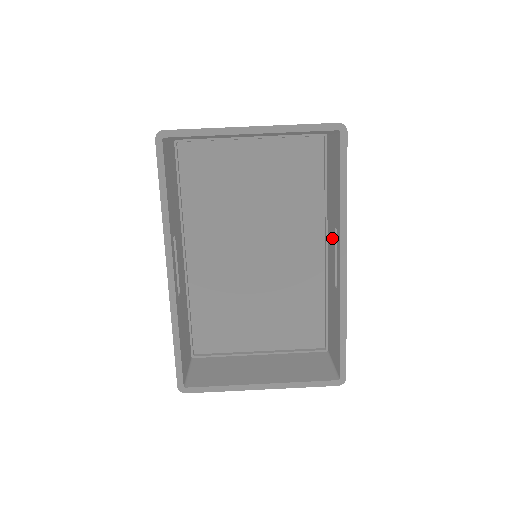
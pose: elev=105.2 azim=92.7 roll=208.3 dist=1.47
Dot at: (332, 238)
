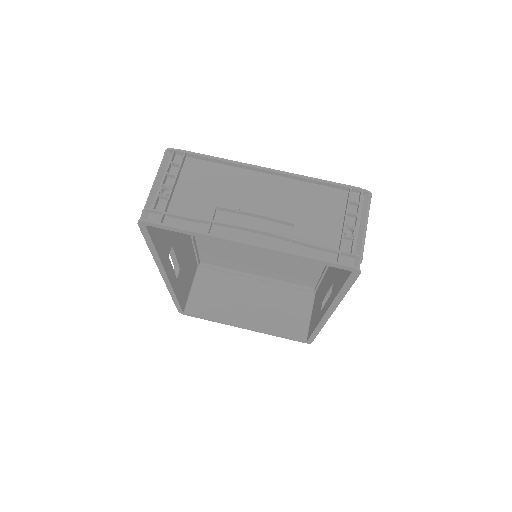
Dot at: (332, 274)
